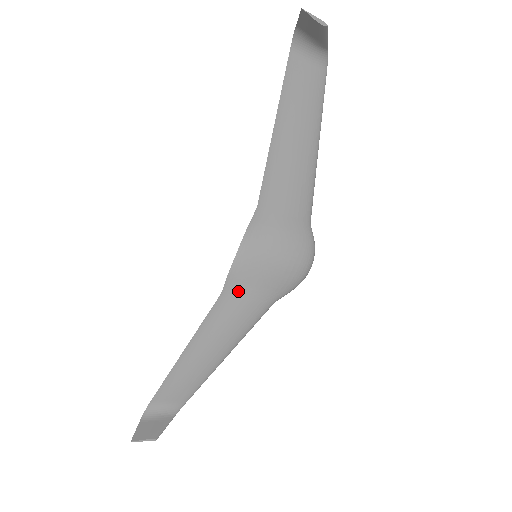
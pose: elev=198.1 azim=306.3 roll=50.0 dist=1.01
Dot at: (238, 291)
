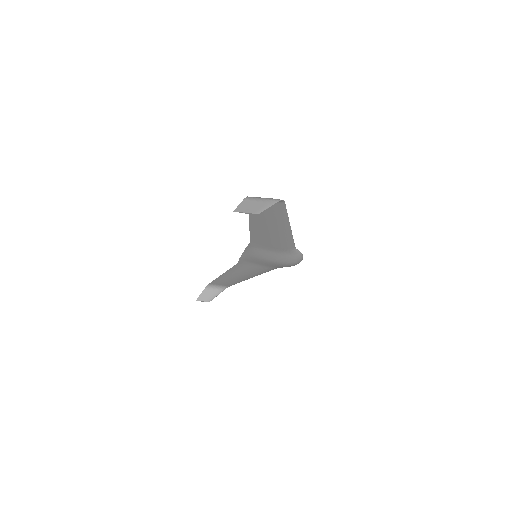
Dot at: (249, 264)
